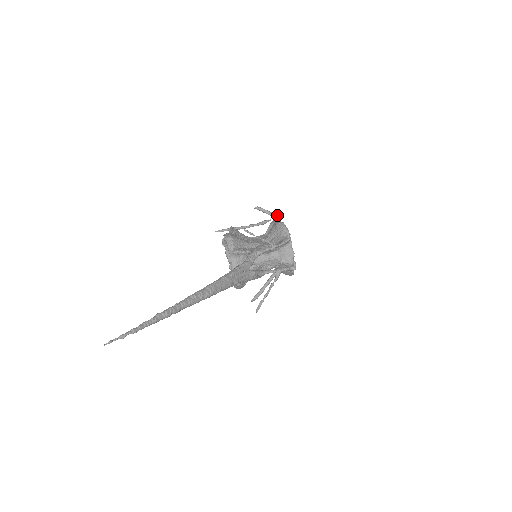
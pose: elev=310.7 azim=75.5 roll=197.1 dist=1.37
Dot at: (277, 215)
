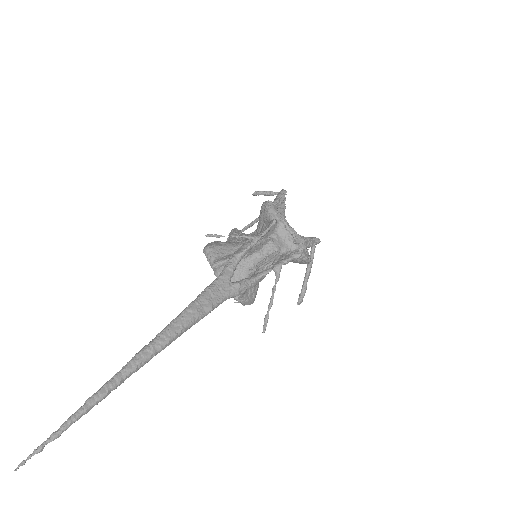
Dot at: (279, 192)
